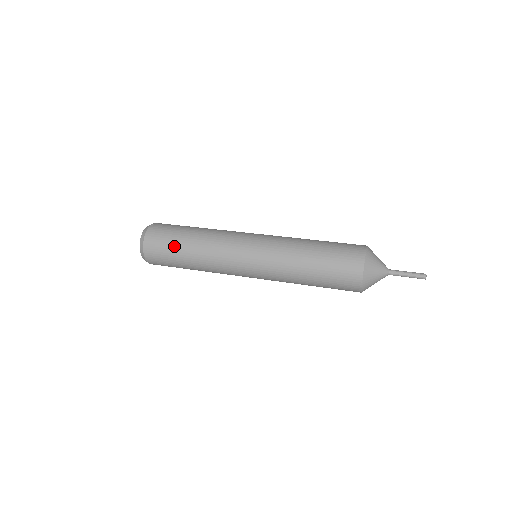
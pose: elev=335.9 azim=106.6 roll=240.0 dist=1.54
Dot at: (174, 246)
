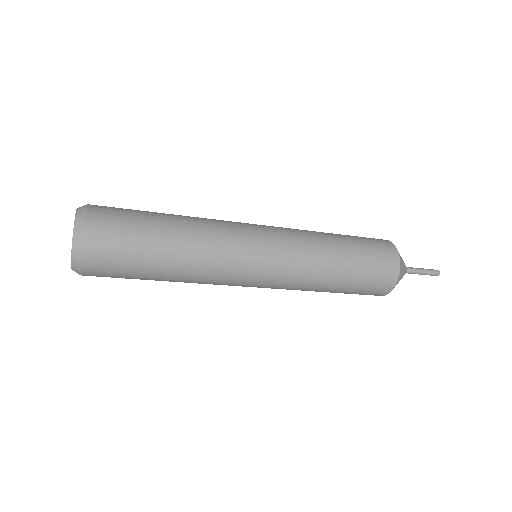
Dot at: (145, 231)
